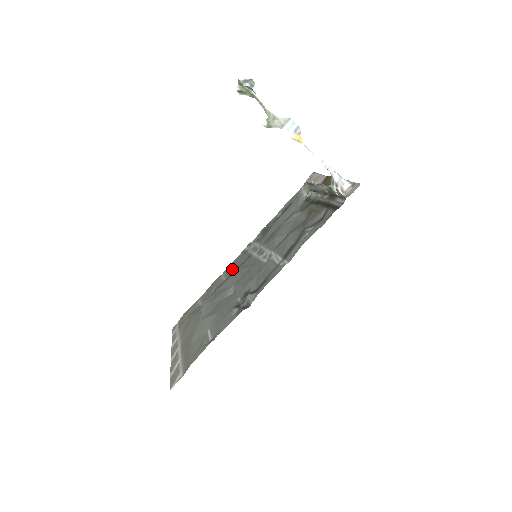
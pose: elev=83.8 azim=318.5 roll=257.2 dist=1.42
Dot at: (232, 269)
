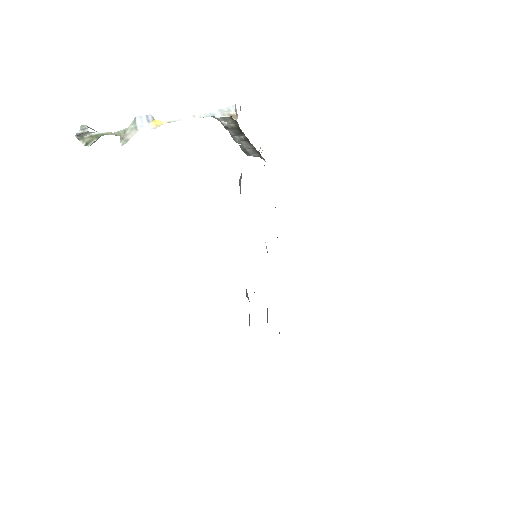
Dot at: occluded
